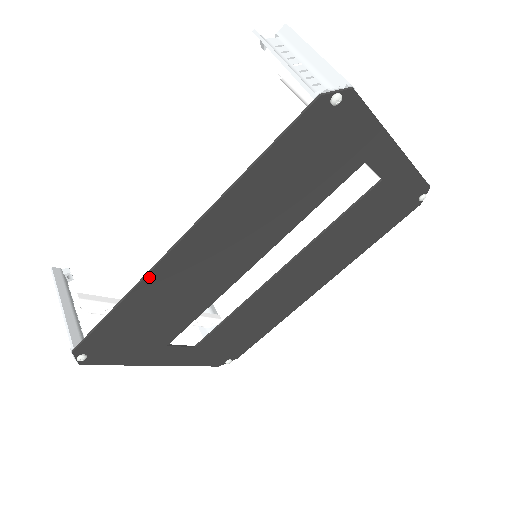
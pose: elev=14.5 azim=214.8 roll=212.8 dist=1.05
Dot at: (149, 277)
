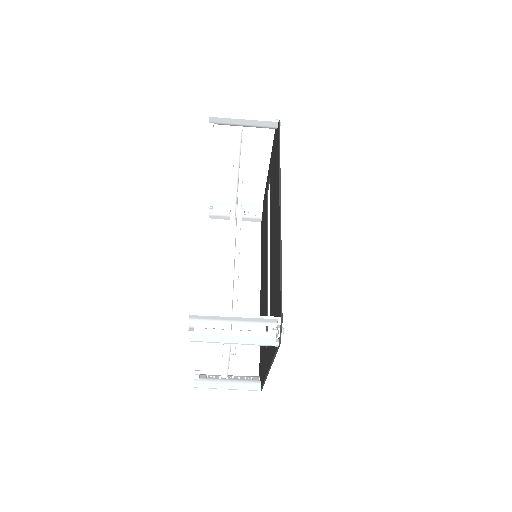
Dot at: occluded
